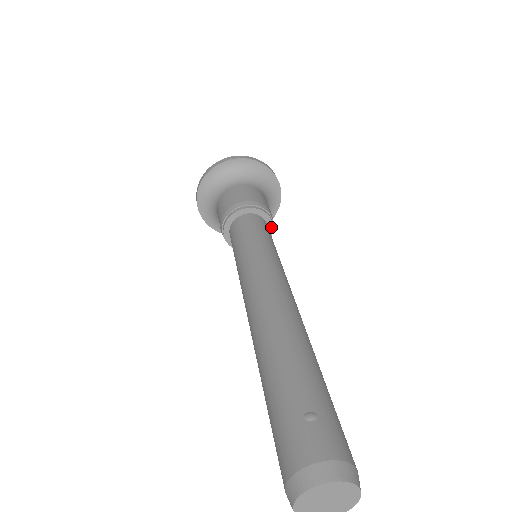
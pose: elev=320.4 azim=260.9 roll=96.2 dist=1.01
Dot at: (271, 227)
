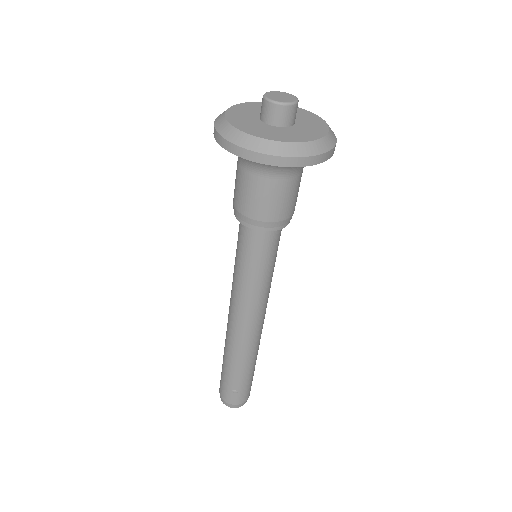
Dot at: occluded
